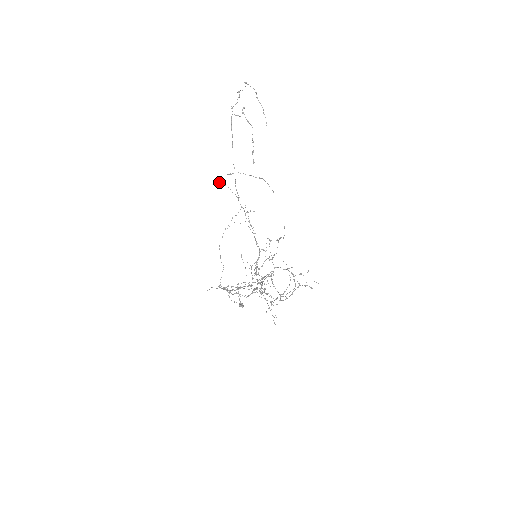
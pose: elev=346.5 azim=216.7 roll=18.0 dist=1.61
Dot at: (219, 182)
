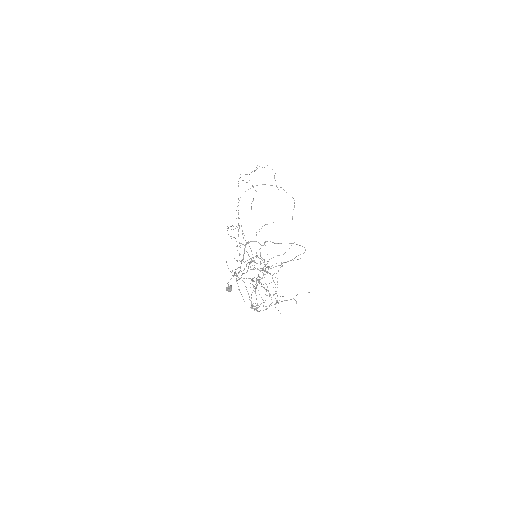
Dot at: occluded
